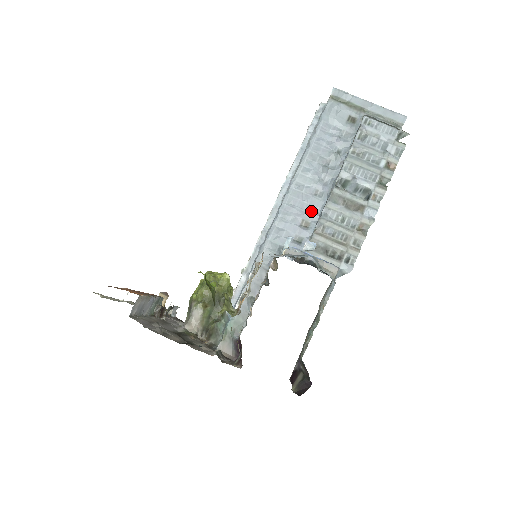
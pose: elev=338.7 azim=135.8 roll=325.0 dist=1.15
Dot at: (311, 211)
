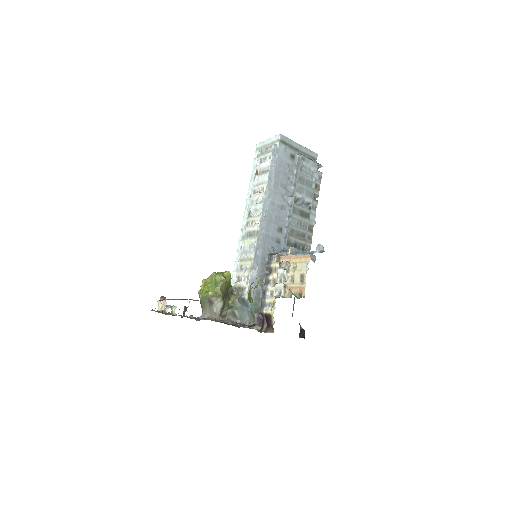
Dot at: (282, 220)
